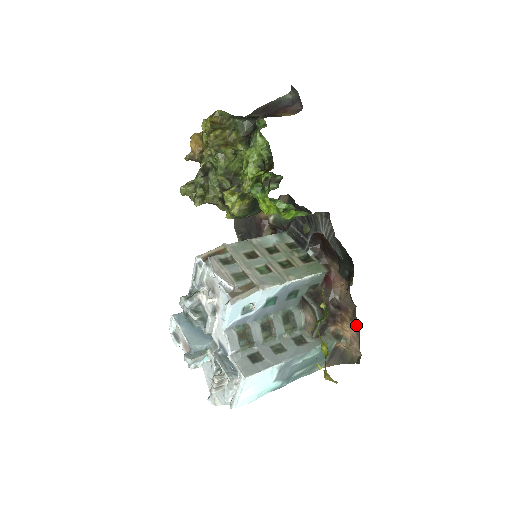
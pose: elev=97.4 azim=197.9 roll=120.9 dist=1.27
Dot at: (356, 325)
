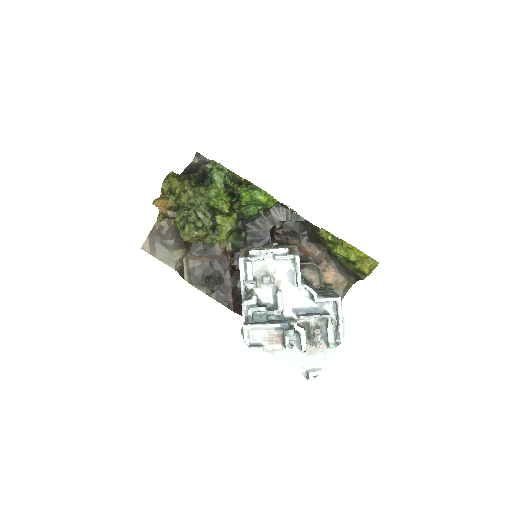
Dot at: (332, 265)
